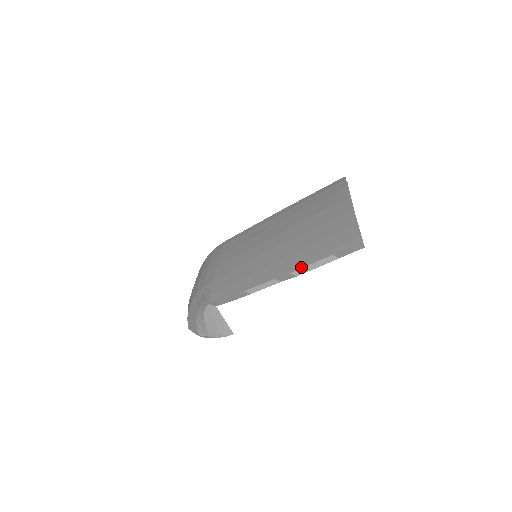
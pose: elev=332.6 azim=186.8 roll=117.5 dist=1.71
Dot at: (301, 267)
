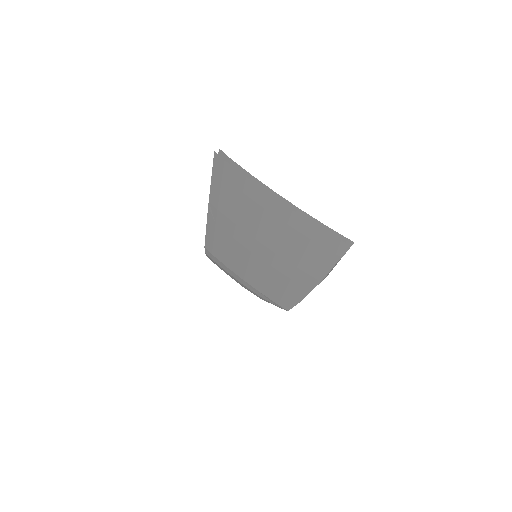
Dot at: (324, 276)
